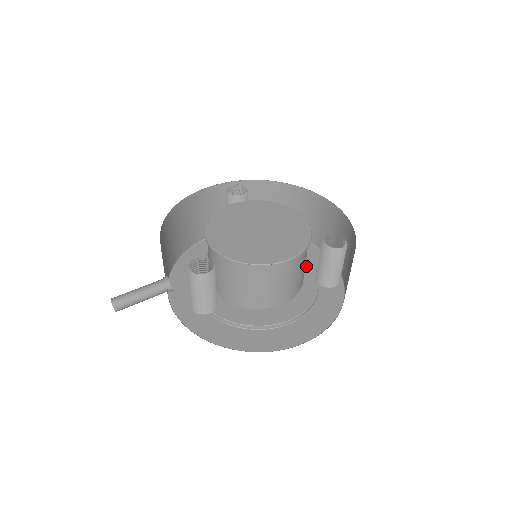
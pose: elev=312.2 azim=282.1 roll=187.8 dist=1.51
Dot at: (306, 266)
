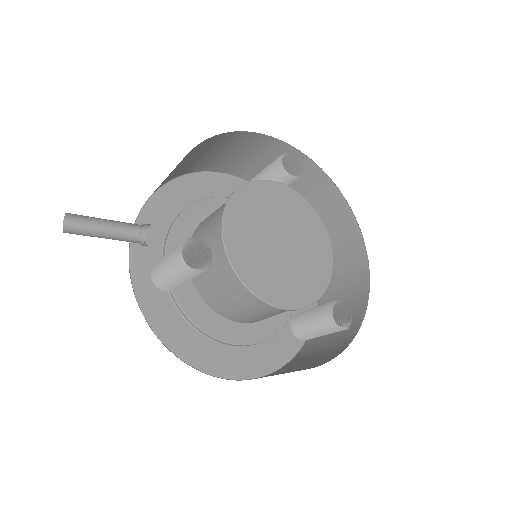
Dot at: occluded
